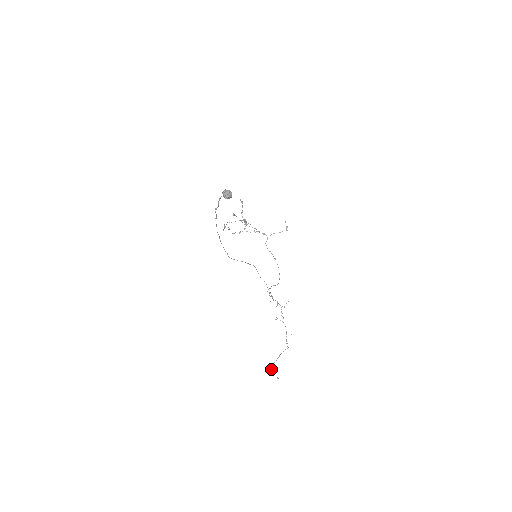
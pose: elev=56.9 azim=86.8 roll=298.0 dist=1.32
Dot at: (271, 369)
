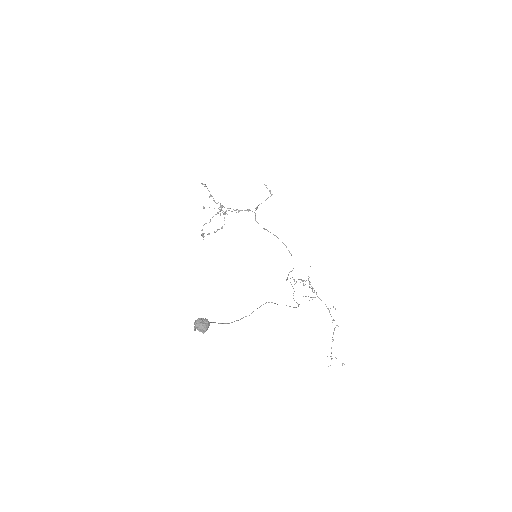
Dot at: (331, 358)
